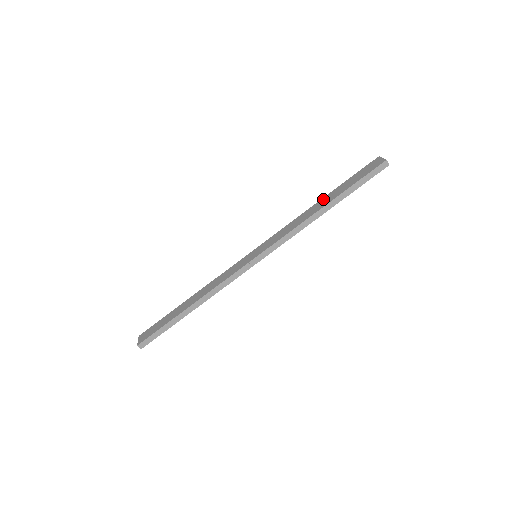
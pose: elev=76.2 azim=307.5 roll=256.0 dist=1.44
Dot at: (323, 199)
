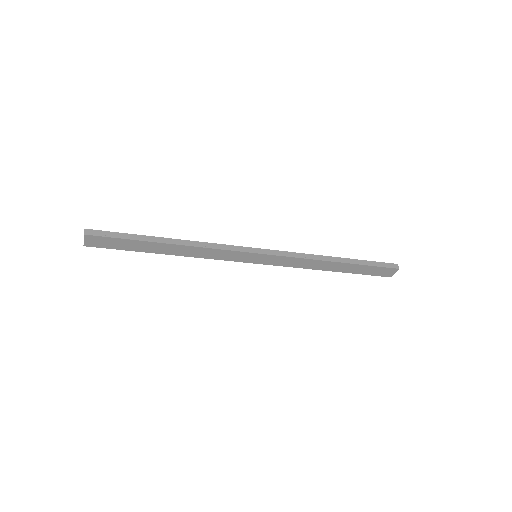
Dot at: (340, 265)
